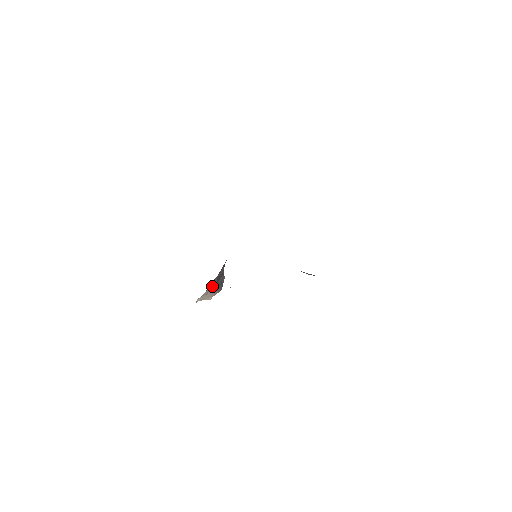
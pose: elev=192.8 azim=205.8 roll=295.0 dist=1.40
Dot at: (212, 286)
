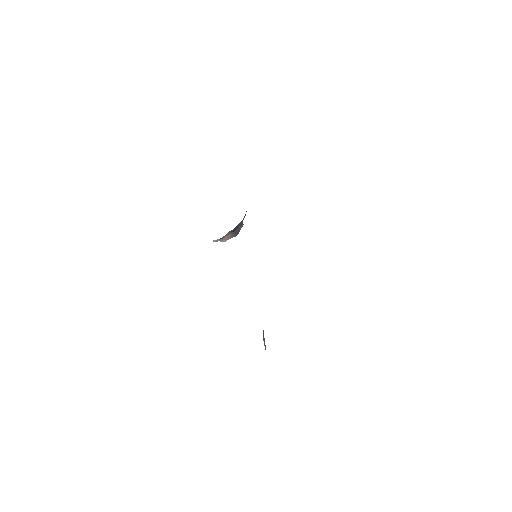
Dot at: (228, 233)
